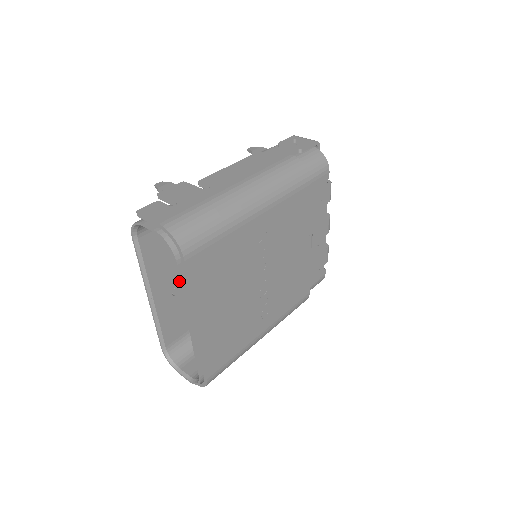
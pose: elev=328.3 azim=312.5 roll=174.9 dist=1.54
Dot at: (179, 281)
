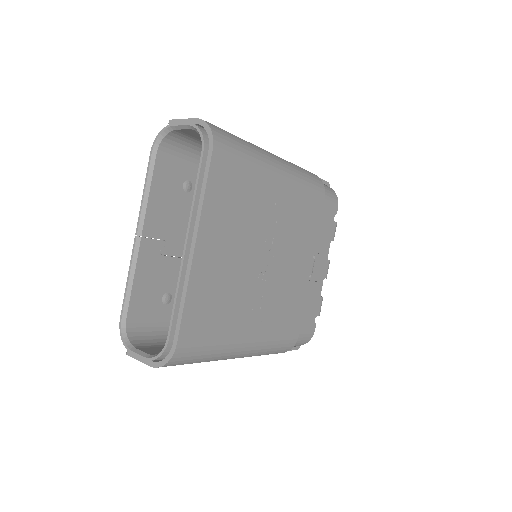
Dot at: (197, 177)
